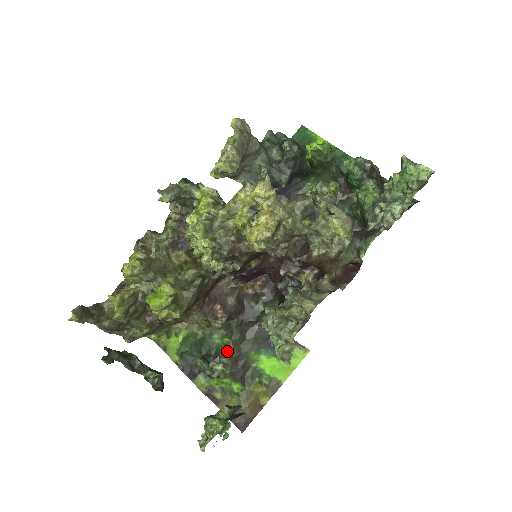
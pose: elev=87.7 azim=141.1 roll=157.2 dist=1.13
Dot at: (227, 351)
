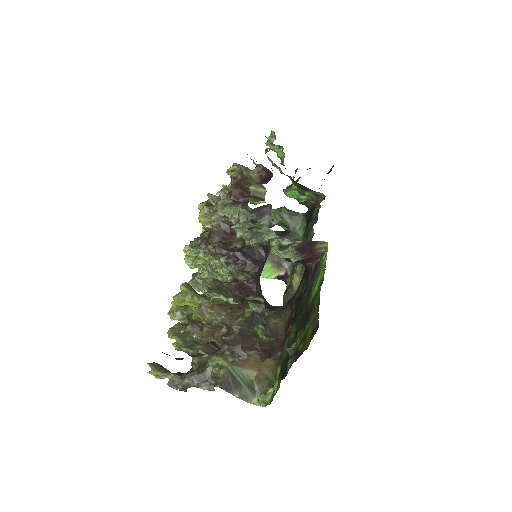
Dot at: (298, 327)
